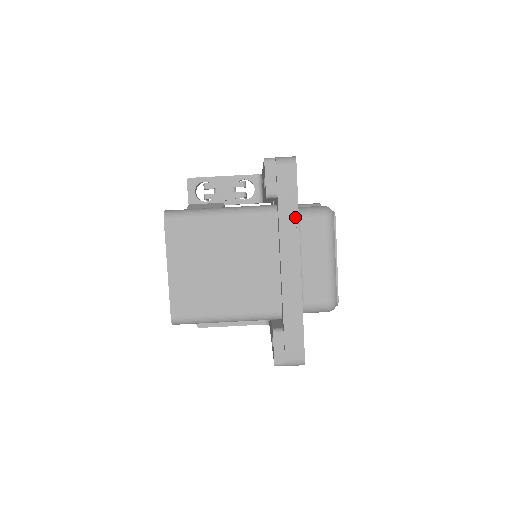
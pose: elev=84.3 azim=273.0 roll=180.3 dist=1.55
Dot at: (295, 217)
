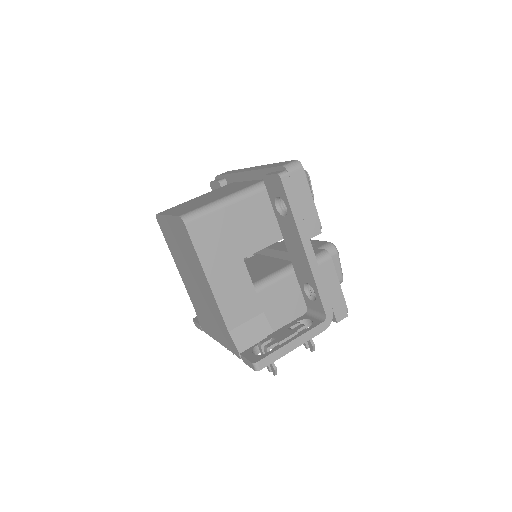
Dot at: occluded
